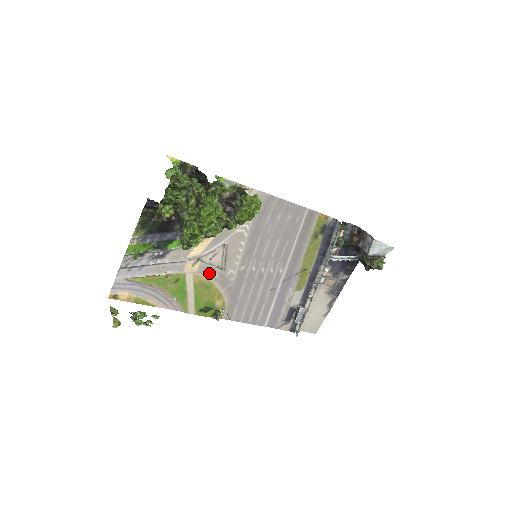
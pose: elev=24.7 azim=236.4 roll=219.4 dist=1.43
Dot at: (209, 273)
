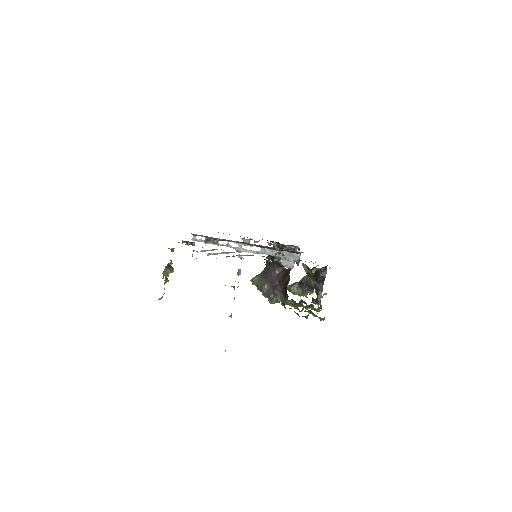
Dot at: occluded
